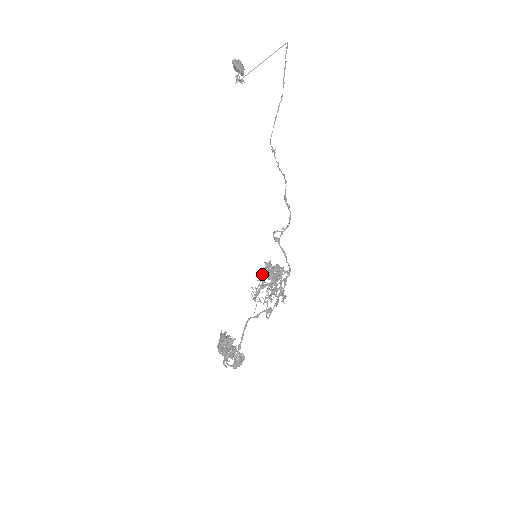
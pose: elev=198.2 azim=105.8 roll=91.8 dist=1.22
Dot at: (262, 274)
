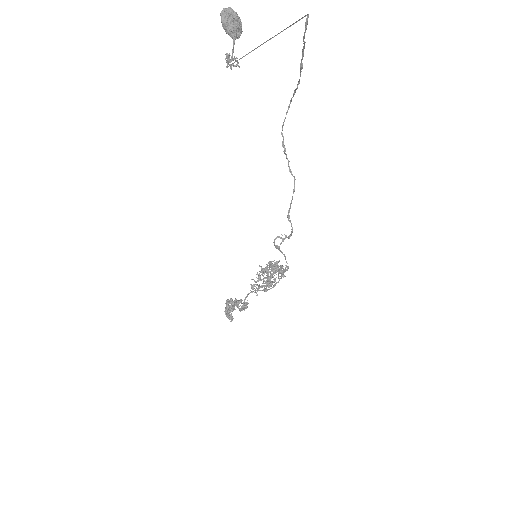
Dot at: (260, 271)
